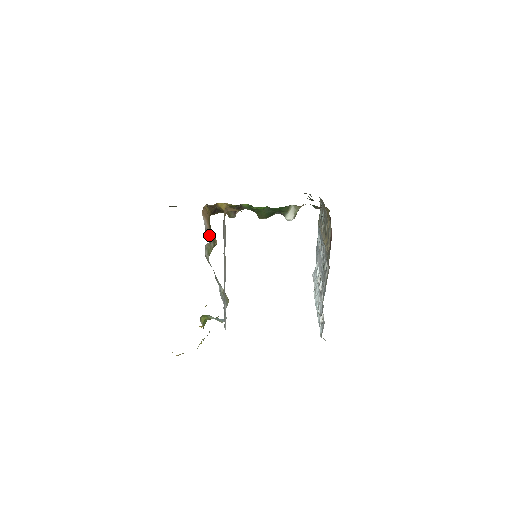
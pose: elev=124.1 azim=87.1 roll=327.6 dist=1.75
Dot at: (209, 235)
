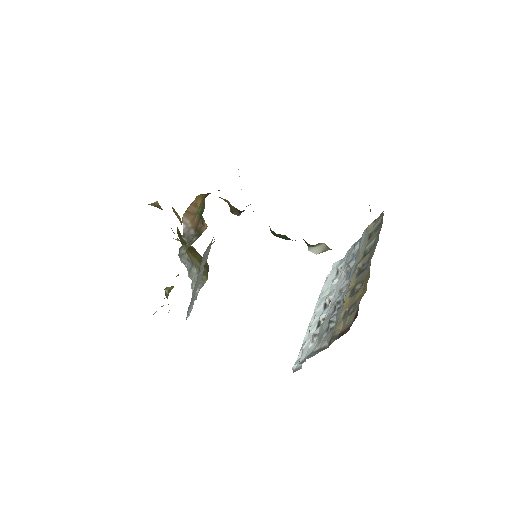
Dot at: (191, 234)
